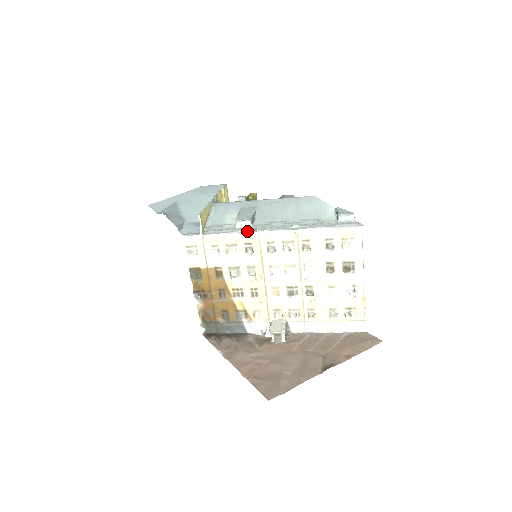
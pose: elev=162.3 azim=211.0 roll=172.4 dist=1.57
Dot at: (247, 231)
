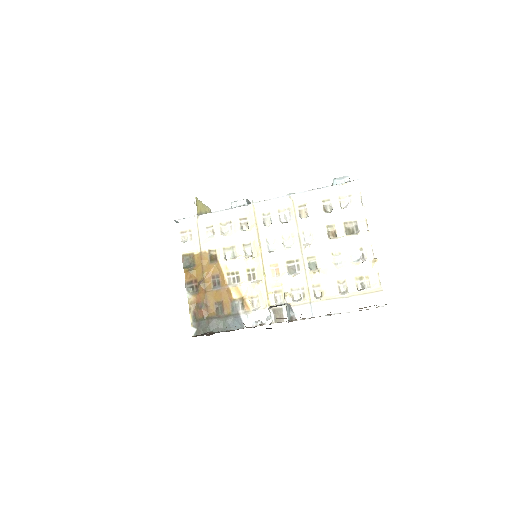
Dot at: (242, 206)
